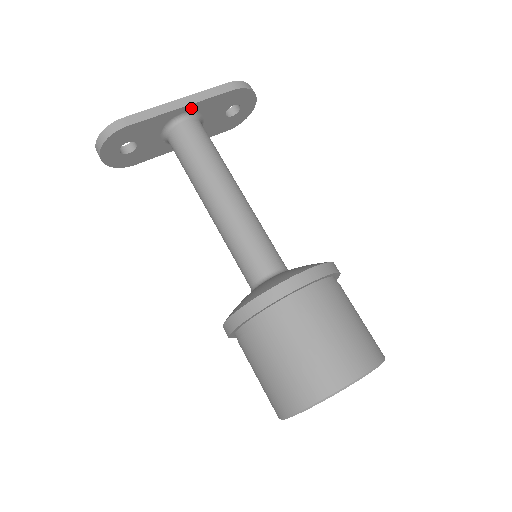
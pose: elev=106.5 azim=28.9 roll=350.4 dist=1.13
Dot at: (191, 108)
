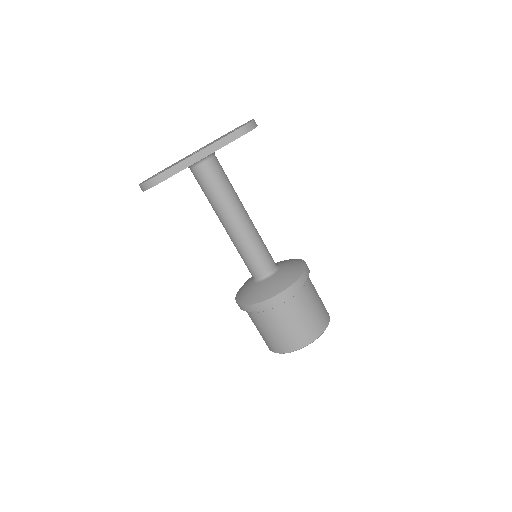
Dot at: occluded
